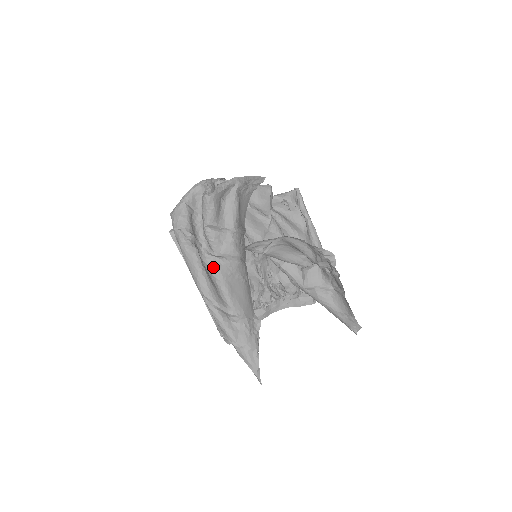
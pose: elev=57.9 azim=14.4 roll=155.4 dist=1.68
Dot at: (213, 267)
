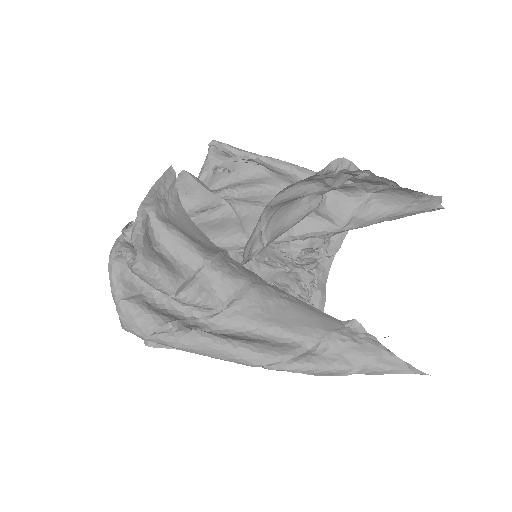
Dot at: (234, 324)
